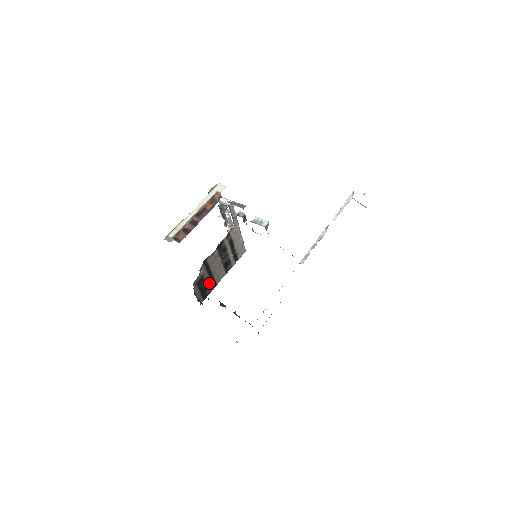
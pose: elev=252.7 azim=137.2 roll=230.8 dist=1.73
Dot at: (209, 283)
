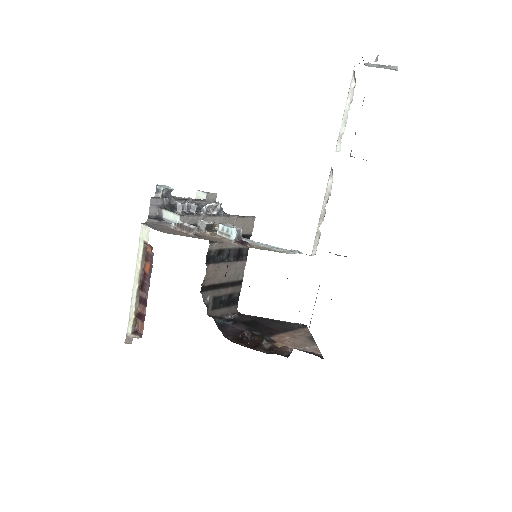
Dot at: (230, 290)
